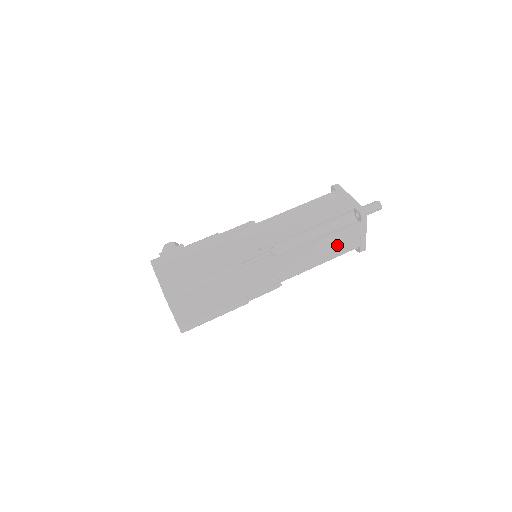
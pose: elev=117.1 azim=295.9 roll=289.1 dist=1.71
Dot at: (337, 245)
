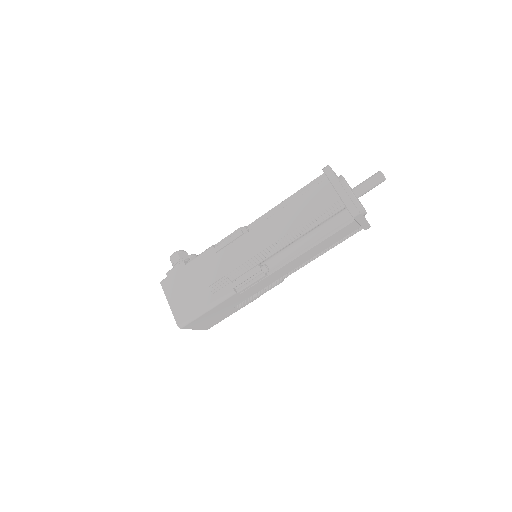
Dot at: (334, 240)
